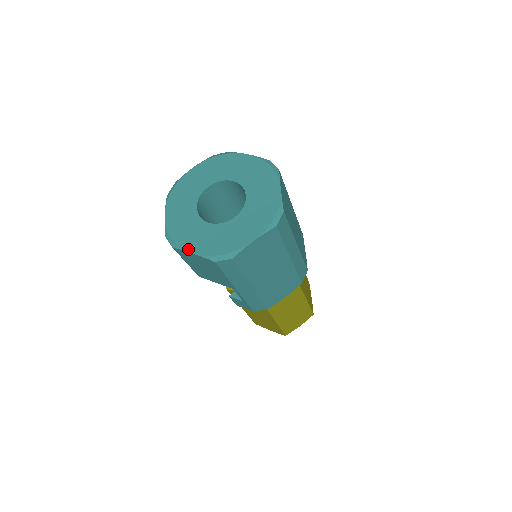
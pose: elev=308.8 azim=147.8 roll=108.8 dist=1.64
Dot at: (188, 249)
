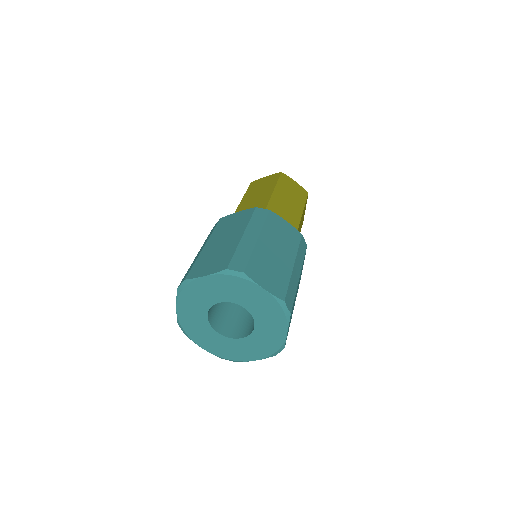
Dot at: (248, 360)
